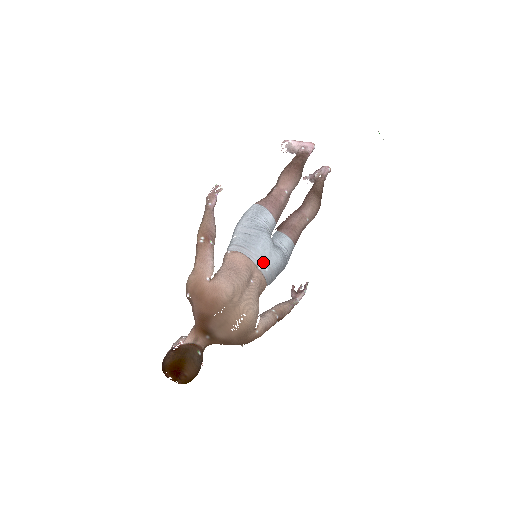
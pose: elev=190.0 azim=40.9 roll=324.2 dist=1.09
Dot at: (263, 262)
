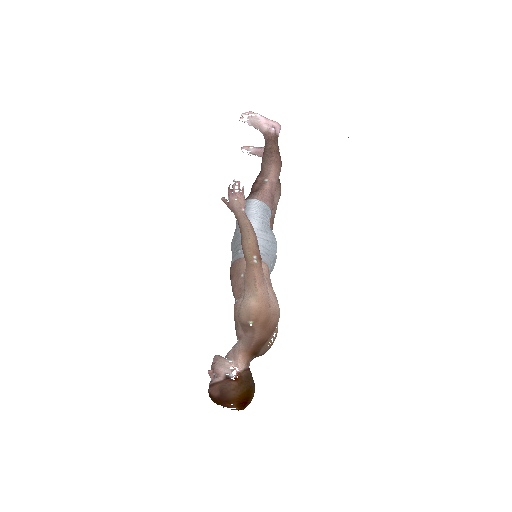
Dot at: (272, 266)
